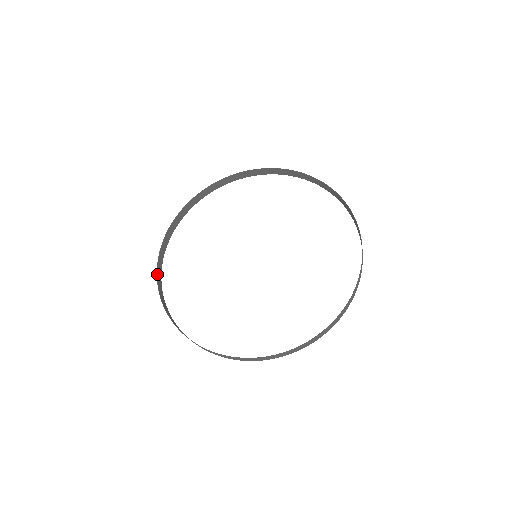
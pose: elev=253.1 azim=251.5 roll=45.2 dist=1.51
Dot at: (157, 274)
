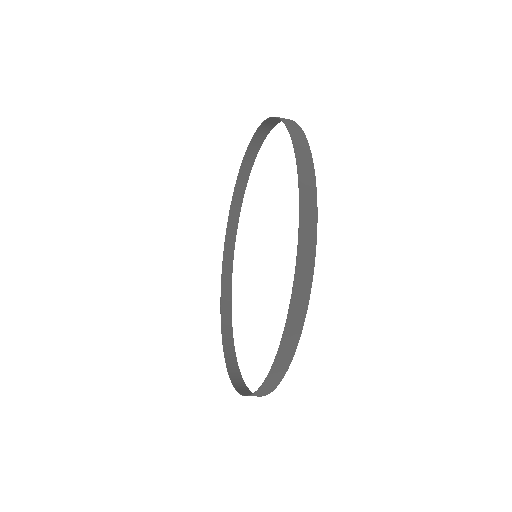
Dot at: (222, 327)
